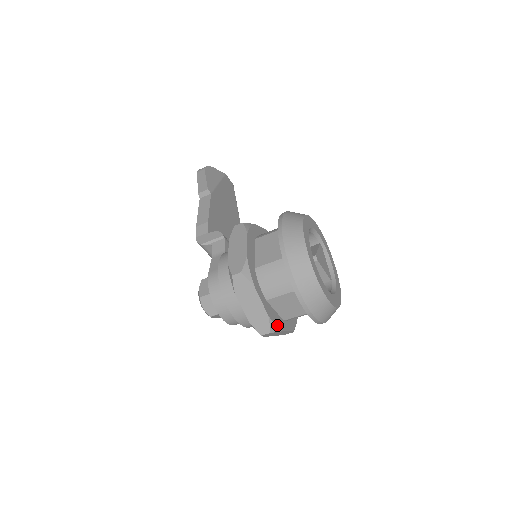
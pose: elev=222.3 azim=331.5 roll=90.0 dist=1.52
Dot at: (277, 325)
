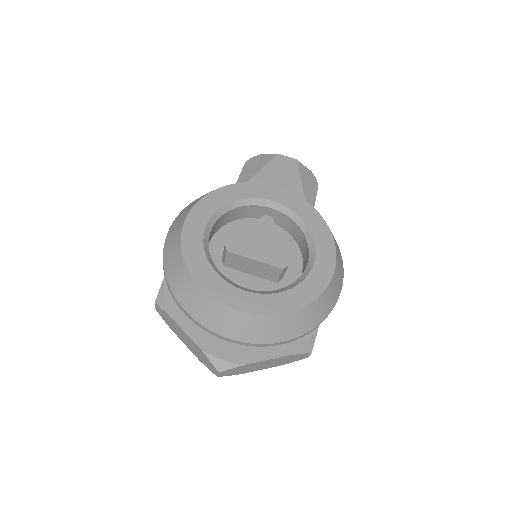
Dot at: (229, 358)
